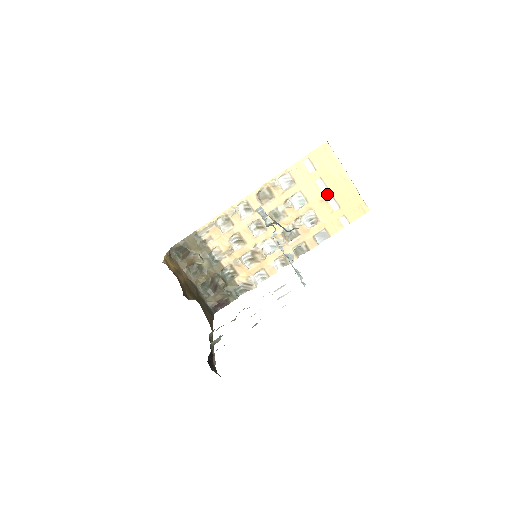
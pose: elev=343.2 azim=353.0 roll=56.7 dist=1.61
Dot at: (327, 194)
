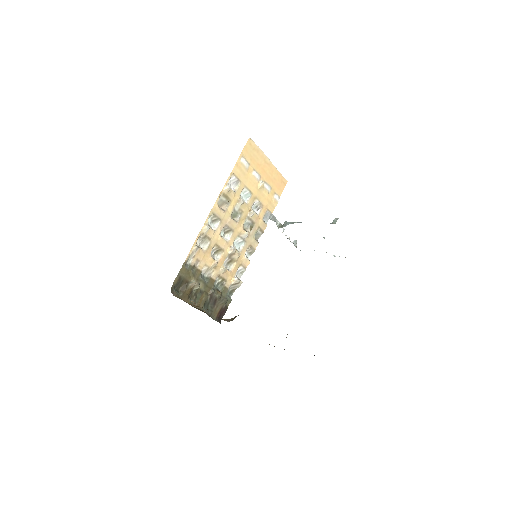
Dot at: (262, 181)
